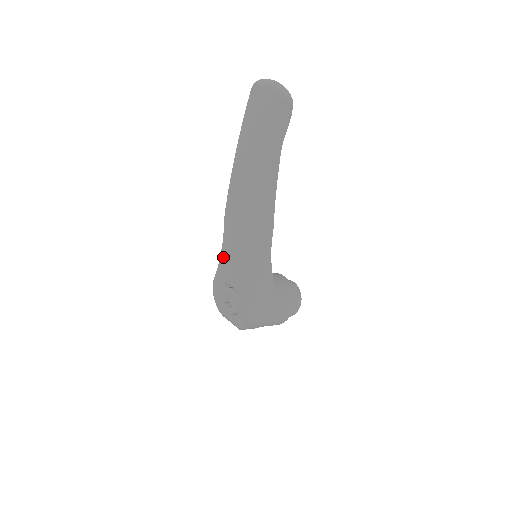
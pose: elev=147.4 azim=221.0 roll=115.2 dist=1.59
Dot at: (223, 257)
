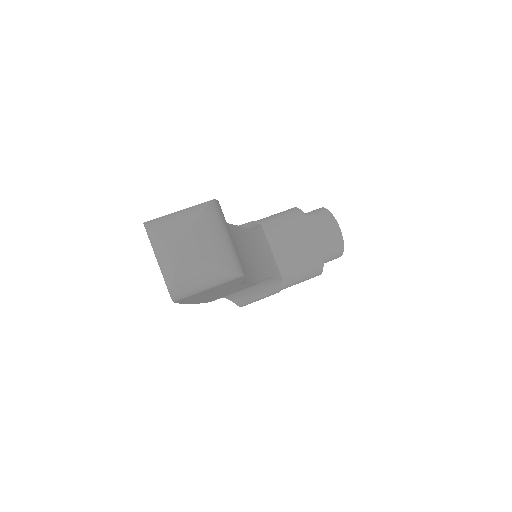
Dot at: occluded
